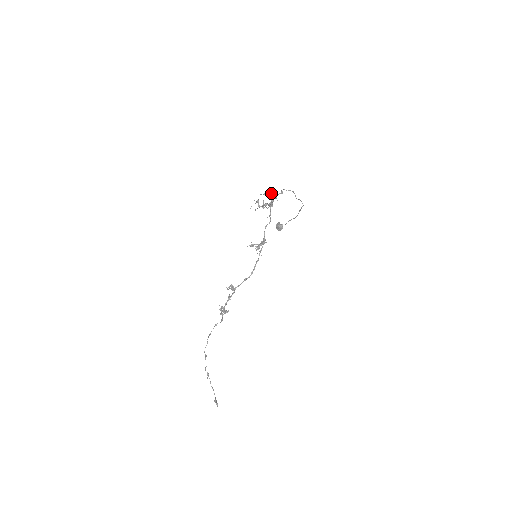
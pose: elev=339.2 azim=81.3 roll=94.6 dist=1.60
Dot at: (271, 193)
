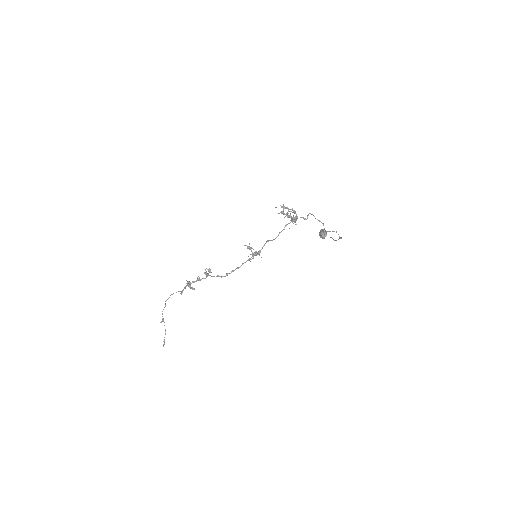
Dot at: (294, 211)
